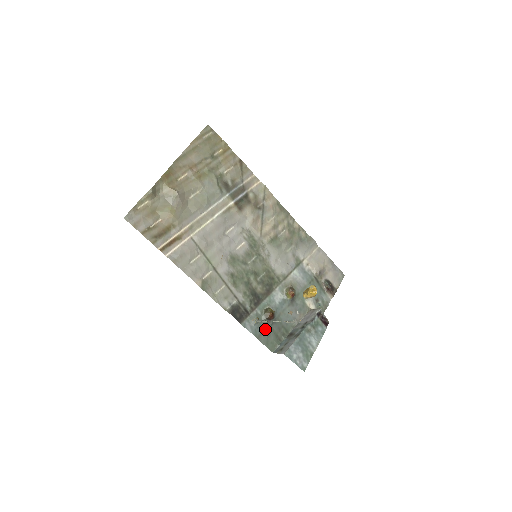
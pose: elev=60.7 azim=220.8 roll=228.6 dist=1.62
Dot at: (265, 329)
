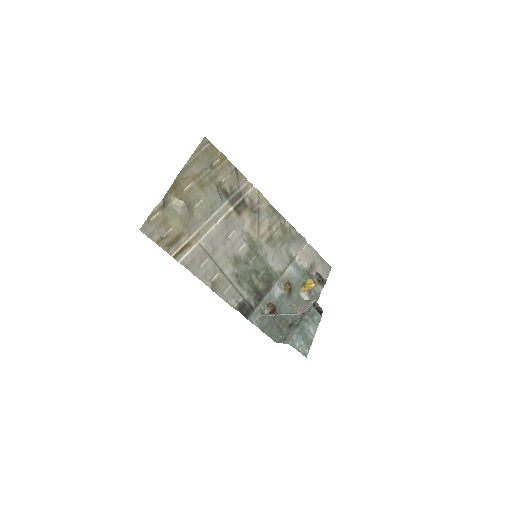
Dot at: (268, 322)
